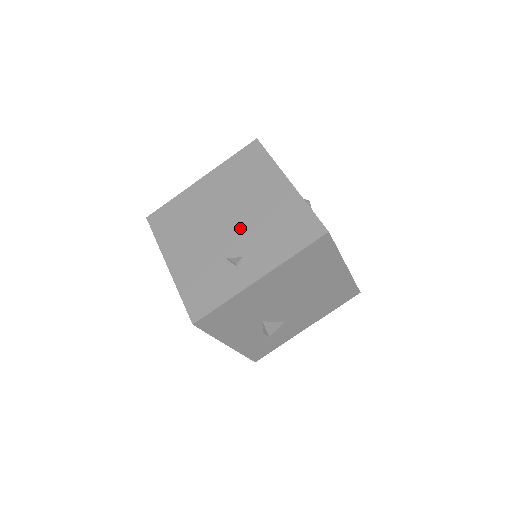
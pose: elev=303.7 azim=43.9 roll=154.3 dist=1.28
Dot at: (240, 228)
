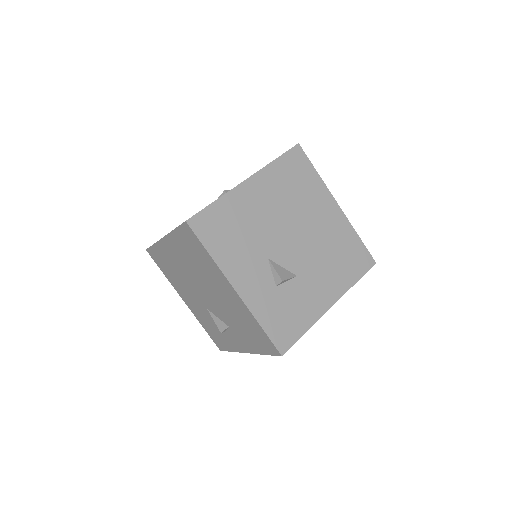
Dot at: occluded
